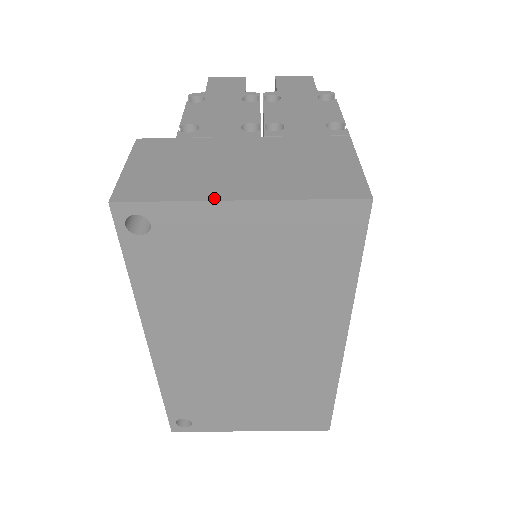
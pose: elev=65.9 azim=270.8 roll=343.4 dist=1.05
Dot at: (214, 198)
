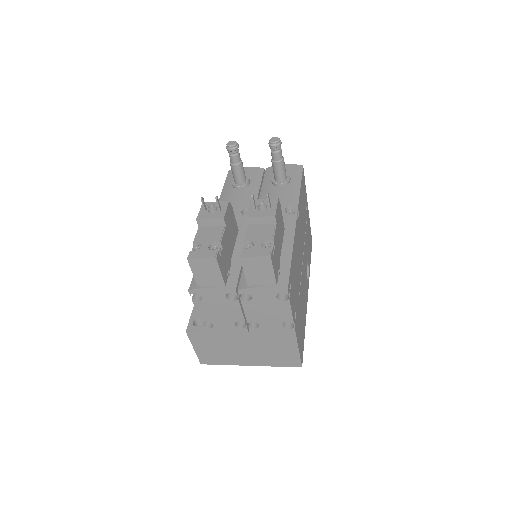
Dot at: (240, 365)
